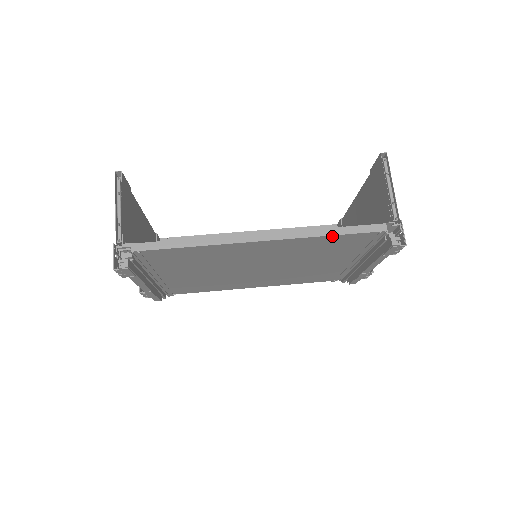
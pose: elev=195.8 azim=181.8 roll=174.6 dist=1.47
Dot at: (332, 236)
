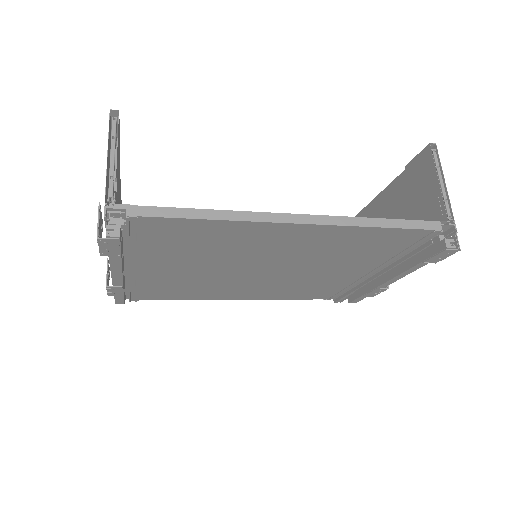
Dot at: (381, 229)
